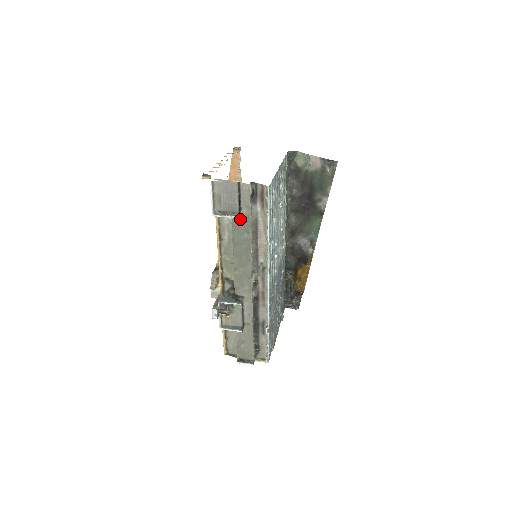
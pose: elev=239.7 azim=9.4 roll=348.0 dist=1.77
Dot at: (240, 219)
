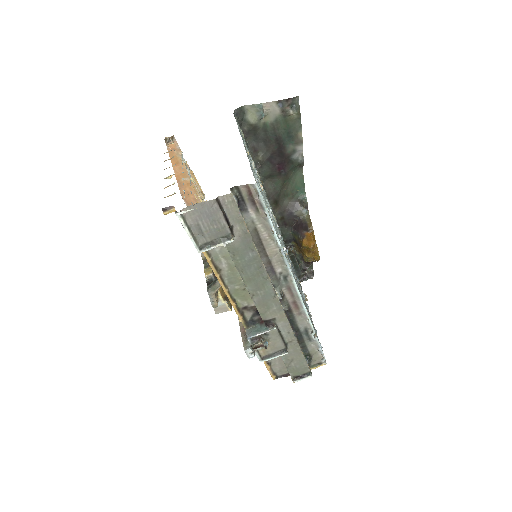
Dot at: (236, 240)
